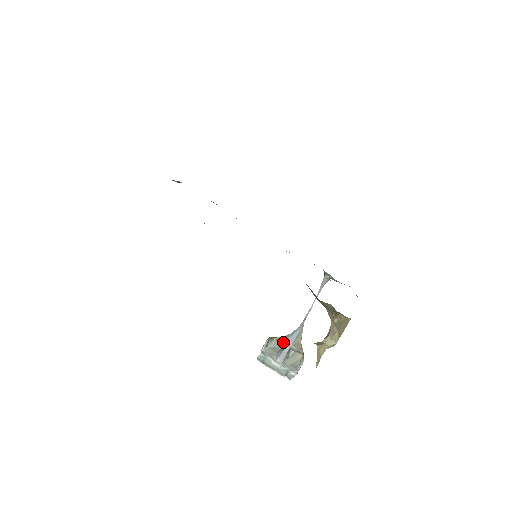
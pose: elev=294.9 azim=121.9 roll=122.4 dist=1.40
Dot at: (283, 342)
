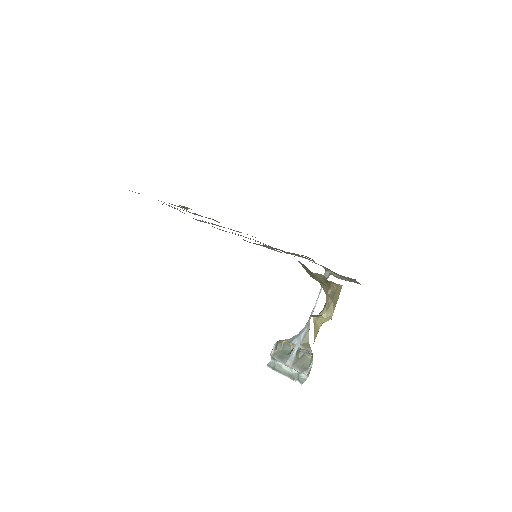
Dot at: (291, 345)
